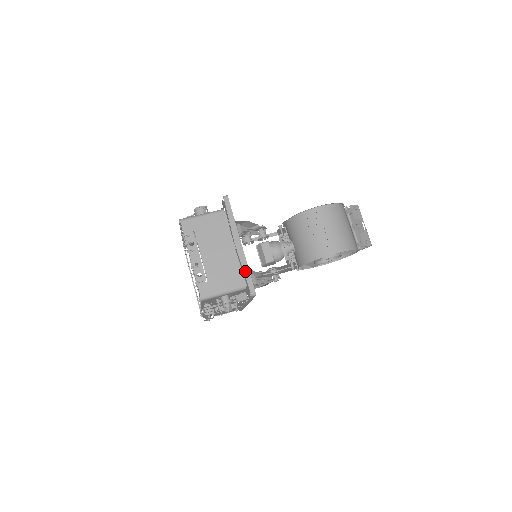
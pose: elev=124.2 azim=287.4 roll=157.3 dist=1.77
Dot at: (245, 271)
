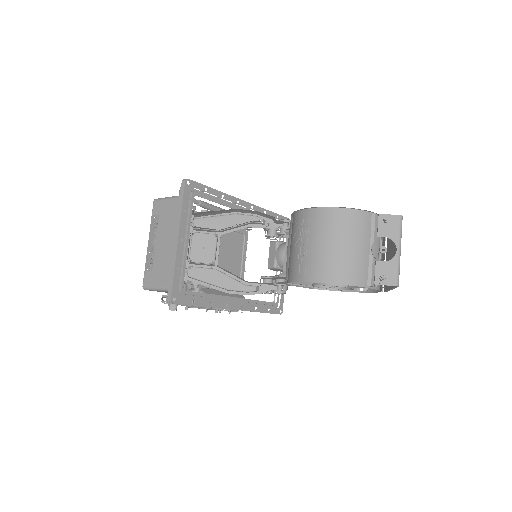
Dot at: (171, 272)
